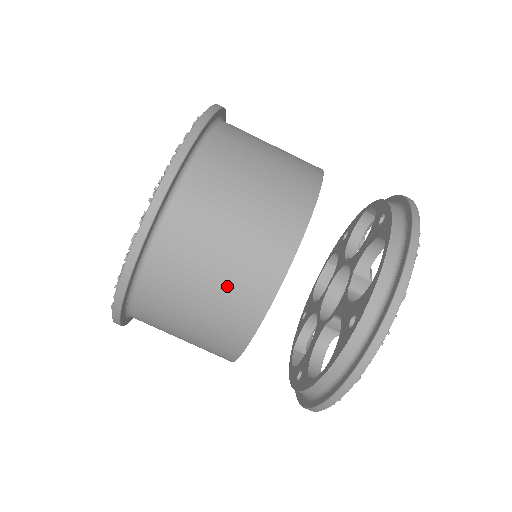
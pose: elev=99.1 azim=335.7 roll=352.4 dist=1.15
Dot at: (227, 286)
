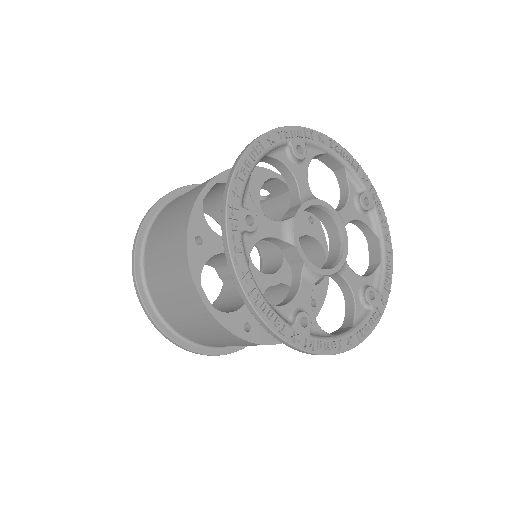
Dot at: (170, 258)
